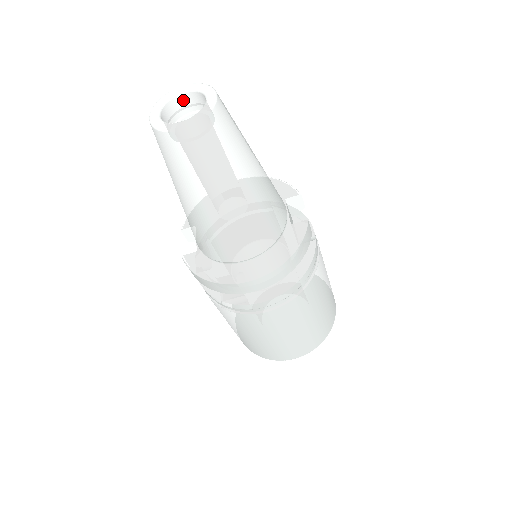
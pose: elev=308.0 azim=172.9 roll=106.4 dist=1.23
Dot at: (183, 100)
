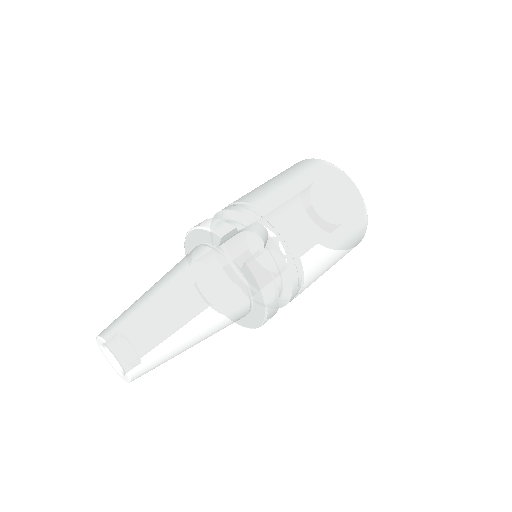
Dot at: occluded
